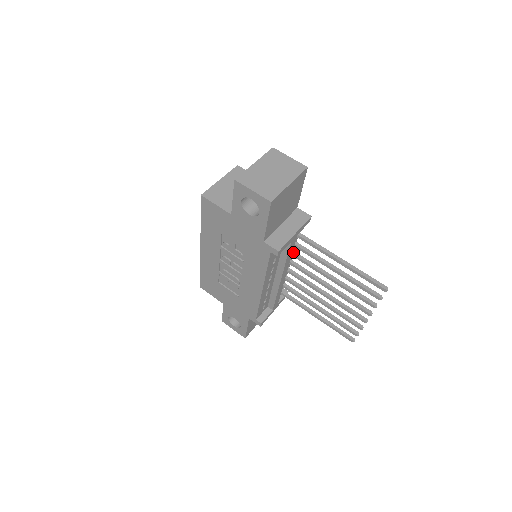
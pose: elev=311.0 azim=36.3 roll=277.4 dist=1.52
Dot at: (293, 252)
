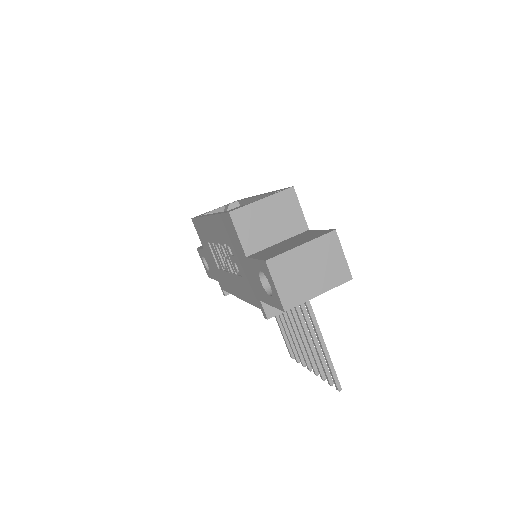
Dot at: occluded
